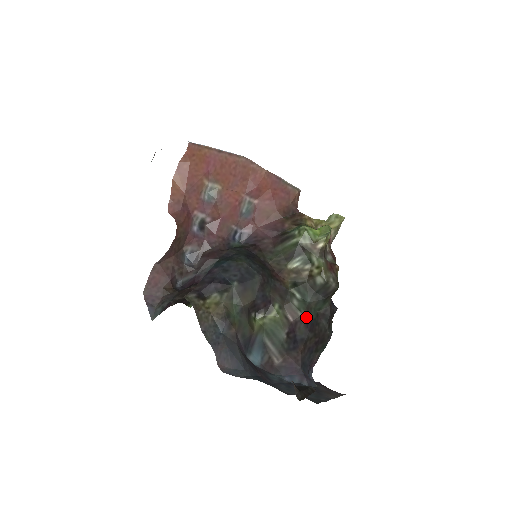
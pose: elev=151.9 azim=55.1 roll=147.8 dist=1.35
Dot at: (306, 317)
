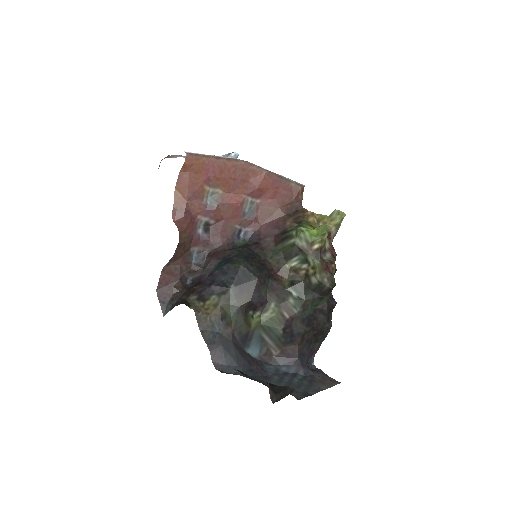
Dot at: (302, 314)
